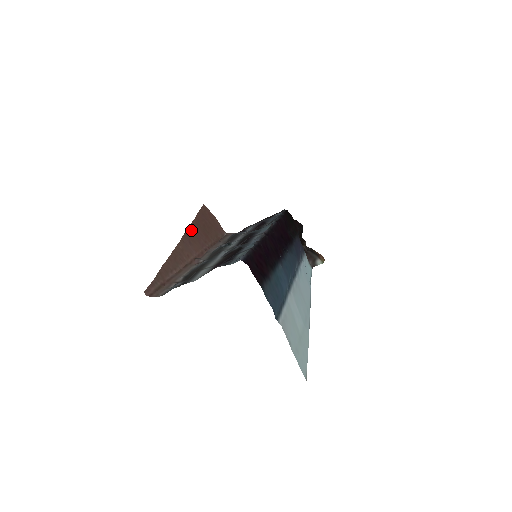
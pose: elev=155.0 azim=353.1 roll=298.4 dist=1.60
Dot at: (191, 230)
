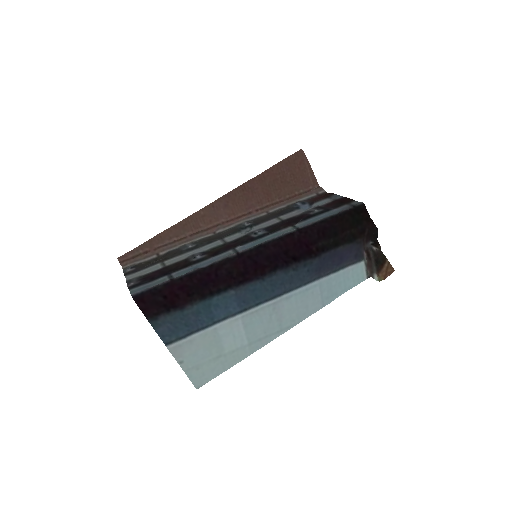
Dot at: (242, 189)
